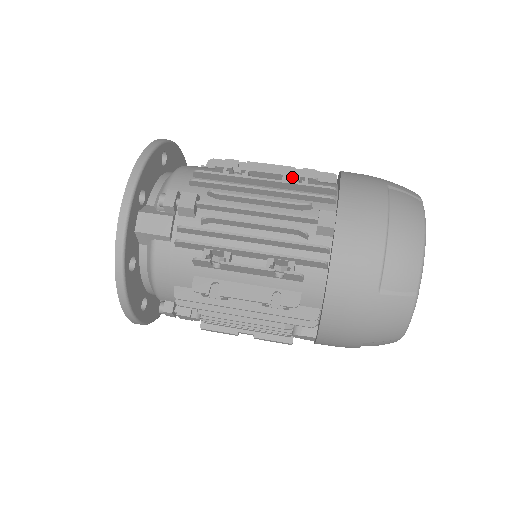
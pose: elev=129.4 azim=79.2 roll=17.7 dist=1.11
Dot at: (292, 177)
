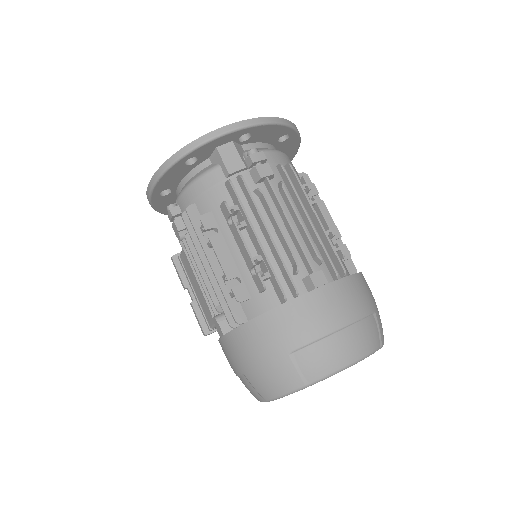
Dot at: (333, 240)
